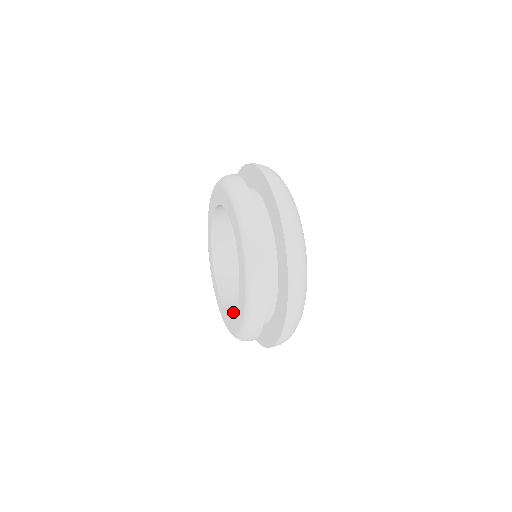
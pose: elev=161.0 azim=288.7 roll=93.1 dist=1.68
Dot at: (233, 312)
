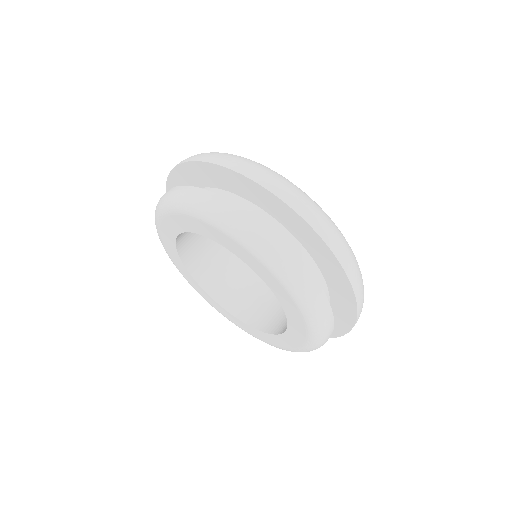
Dot at: (230, 307)
